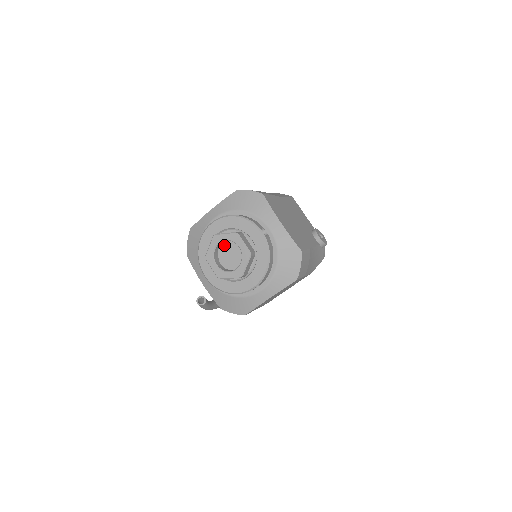
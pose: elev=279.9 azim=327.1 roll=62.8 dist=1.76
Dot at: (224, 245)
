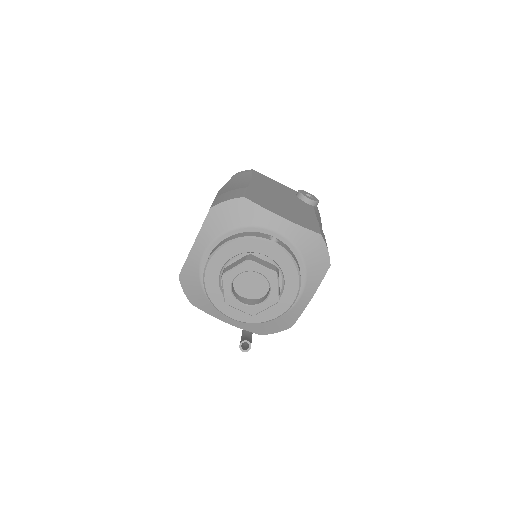
Dot at: occluded
